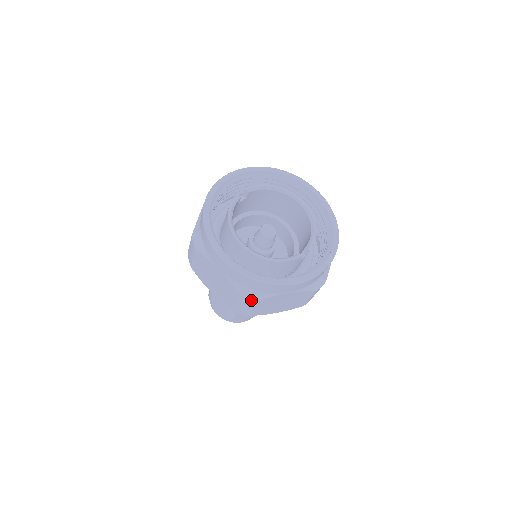
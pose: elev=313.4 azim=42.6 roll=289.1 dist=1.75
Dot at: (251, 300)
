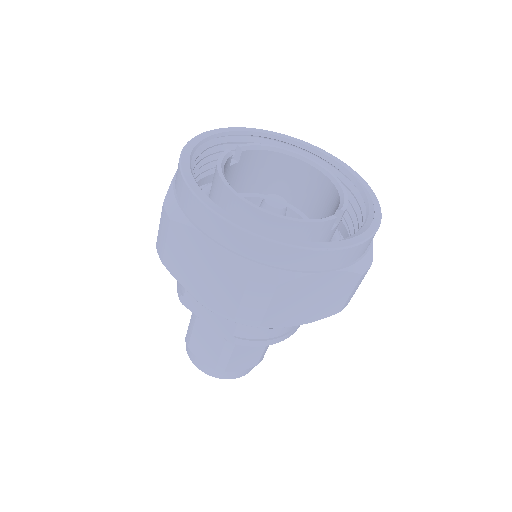
Dot at: (268, 285)
